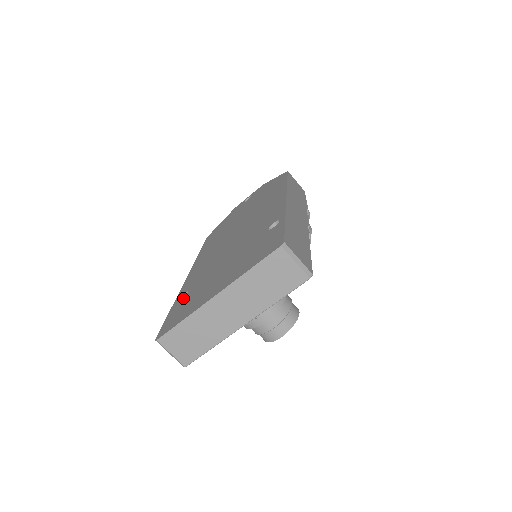
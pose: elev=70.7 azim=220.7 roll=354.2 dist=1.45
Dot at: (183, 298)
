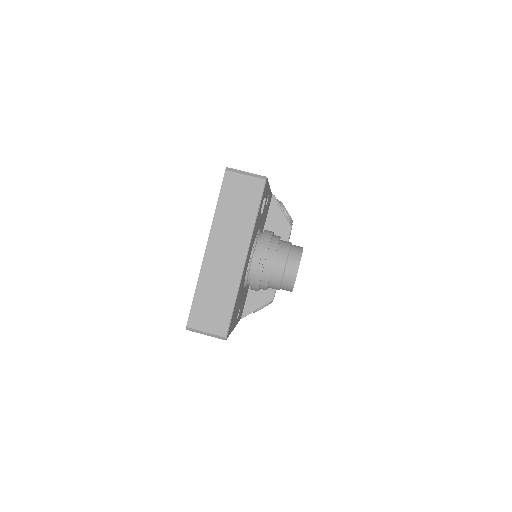
Dot at: occluded
